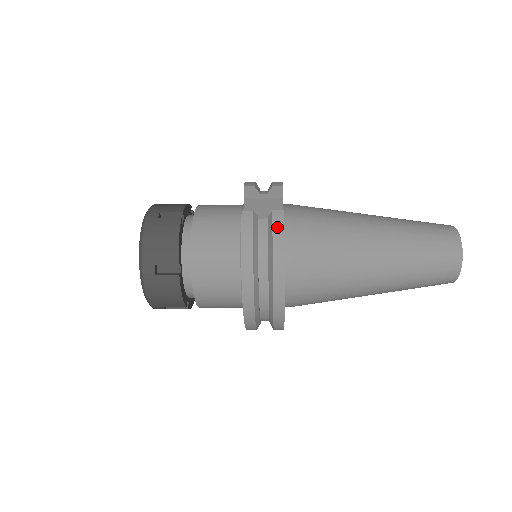
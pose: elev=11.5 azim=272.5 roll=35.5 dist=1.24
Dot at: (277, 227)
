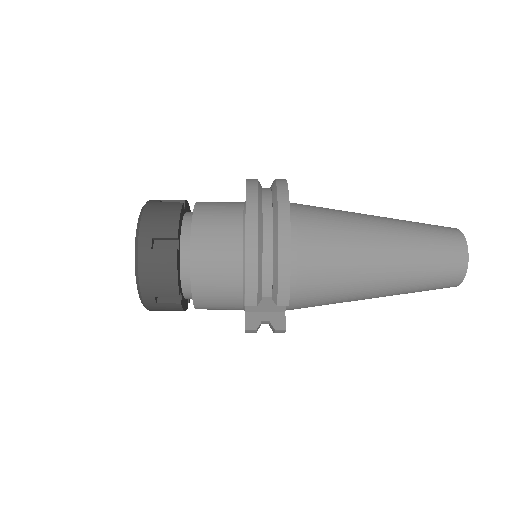
Dot at: occluded
